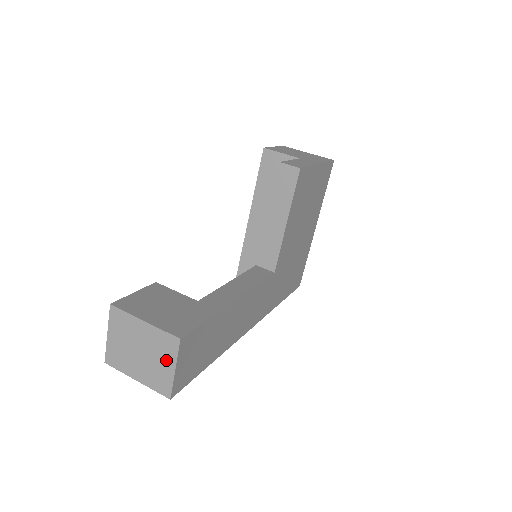
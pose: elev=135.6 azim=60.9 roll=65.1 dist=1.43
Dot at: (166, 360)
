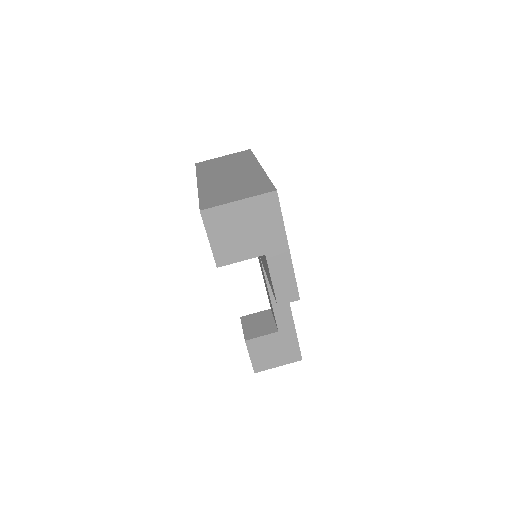
Dot at: occluded
